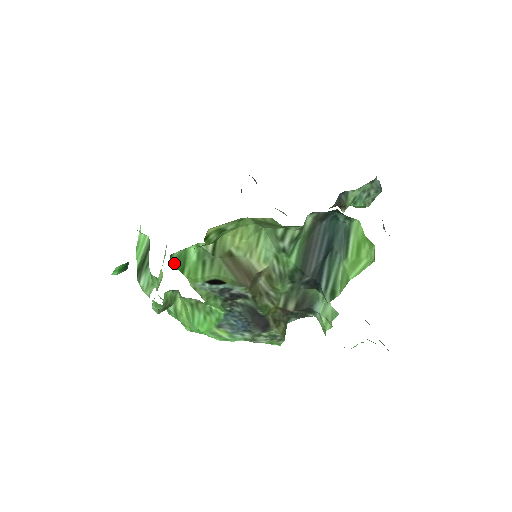
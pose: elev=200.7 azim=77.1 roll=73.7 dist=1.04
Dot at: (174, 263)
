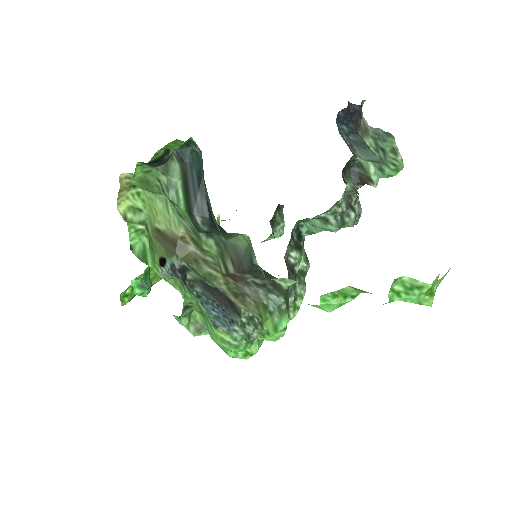
Dot at: (139, 258)
